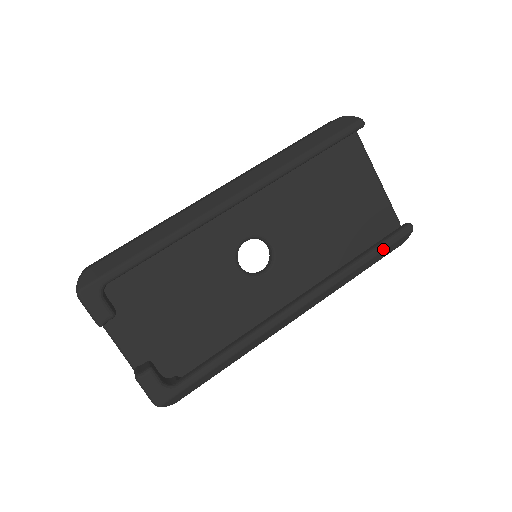
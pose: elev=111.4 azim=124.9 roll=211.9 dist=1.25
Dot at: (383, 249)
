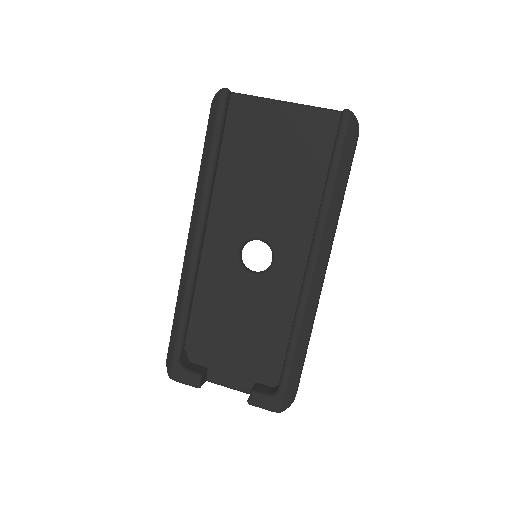
Dot at: (338, 157)
